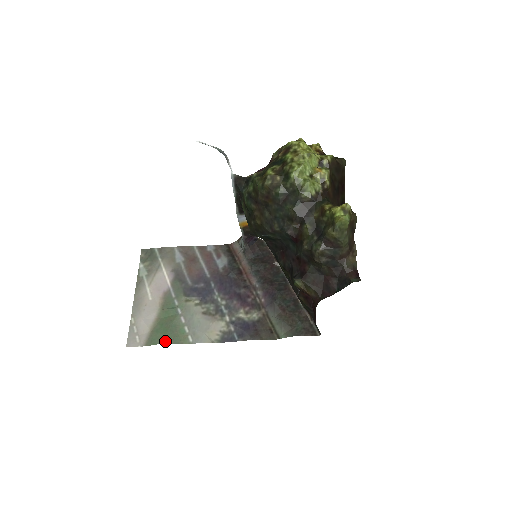
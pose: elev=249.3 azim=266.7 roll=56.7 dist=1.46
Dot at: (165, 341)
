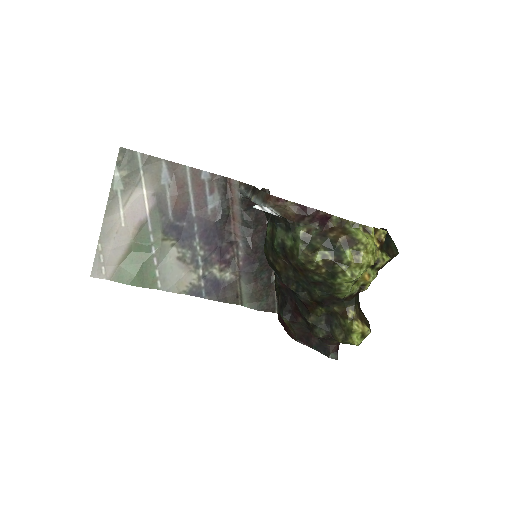
Dot at: (133, 283)
